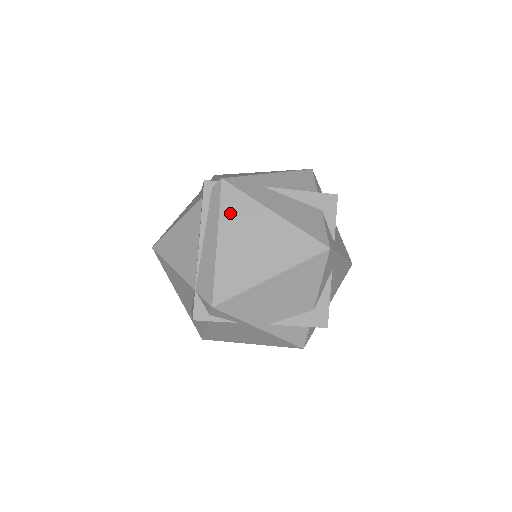
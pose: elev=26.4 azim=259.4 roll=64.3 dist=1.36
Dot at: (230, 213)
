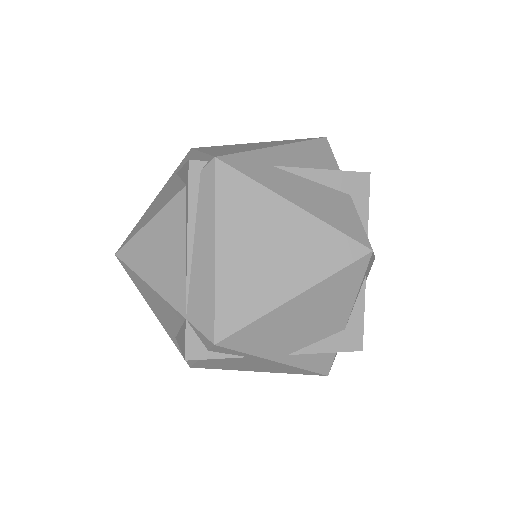
Dot at: (231, 208)
